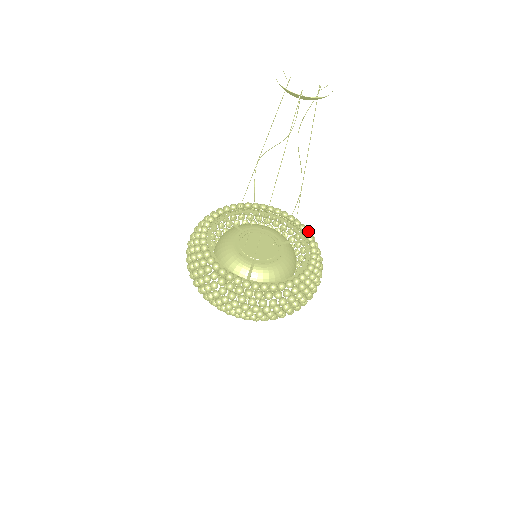
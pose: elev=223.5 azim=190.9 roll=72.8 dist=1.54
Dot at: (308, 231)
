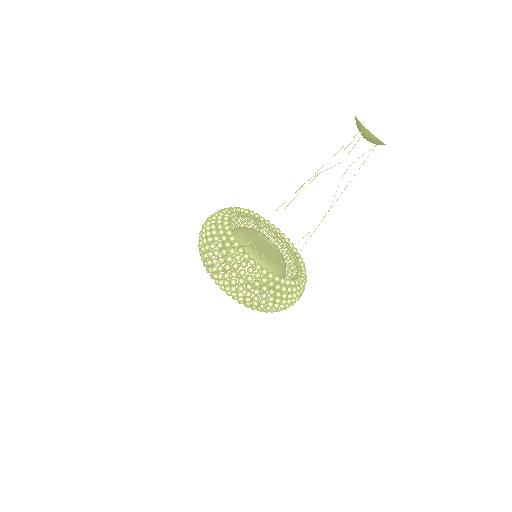
Dot at: (305, 271)
